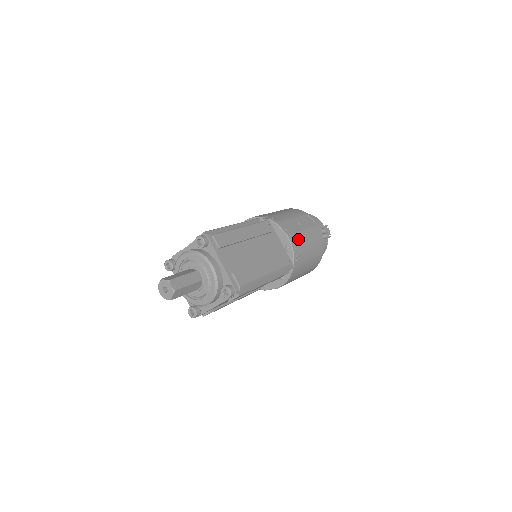
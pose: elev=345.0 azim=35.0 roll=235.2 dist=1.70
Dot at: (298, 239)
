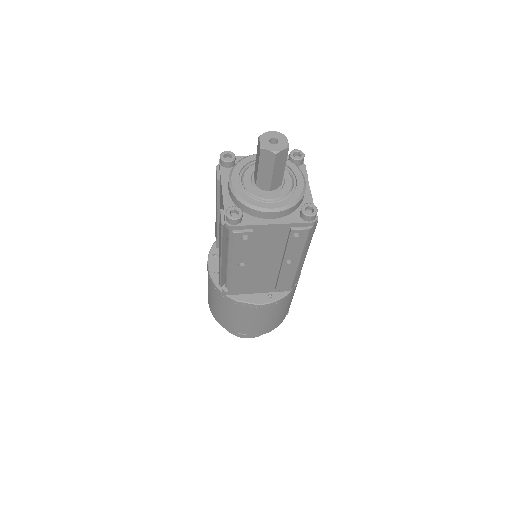
Dot at: occluded
